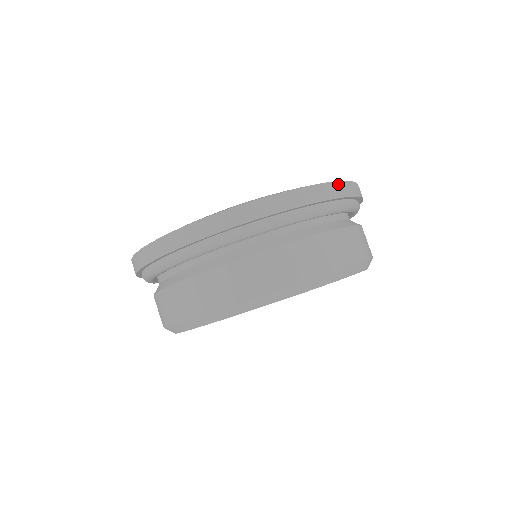
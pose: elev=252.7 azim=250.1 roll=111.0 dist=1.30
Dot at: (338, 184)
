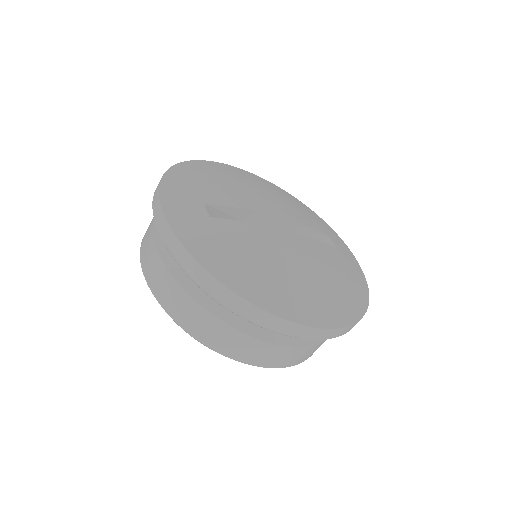
Dot at: (368, 301)
